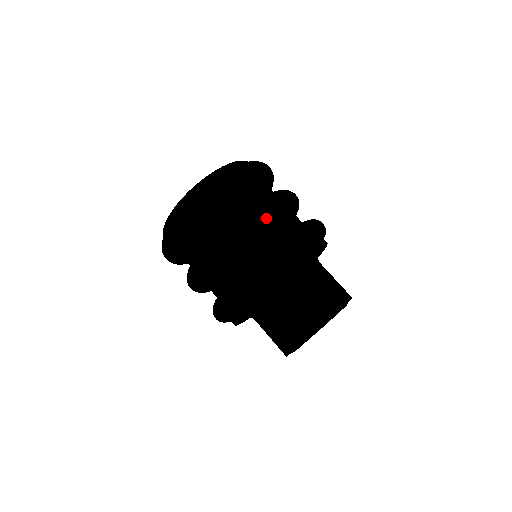
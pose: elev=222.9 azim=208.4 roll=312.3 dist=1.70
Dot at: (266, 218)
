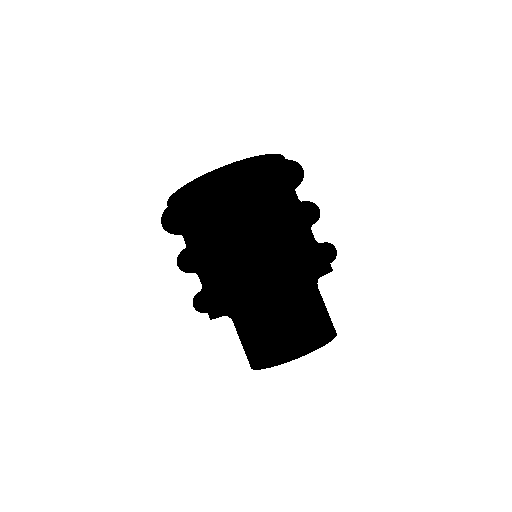
Dot at: (293, 226)
